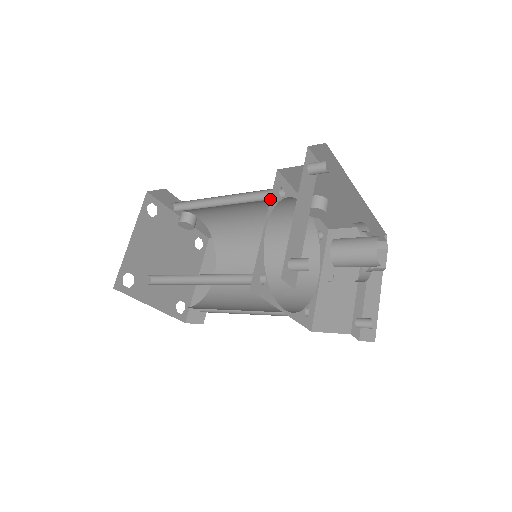
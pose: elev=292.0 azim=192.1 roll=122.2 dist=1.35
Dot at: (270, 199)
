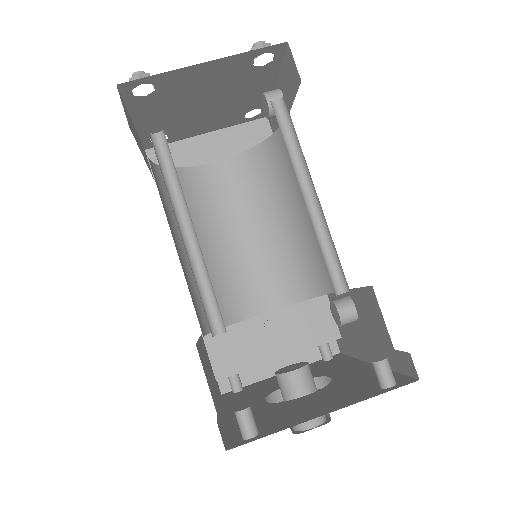
Dot at: occluded
